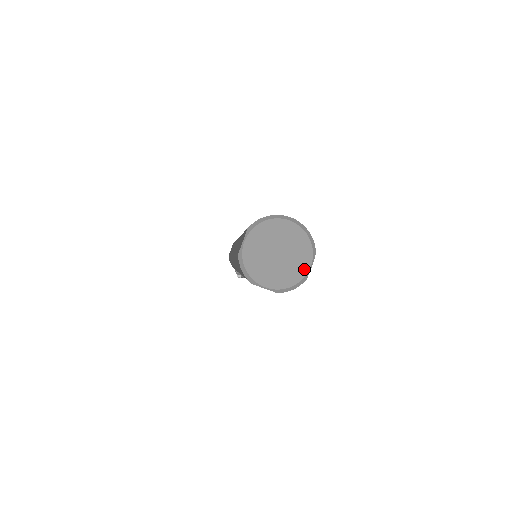
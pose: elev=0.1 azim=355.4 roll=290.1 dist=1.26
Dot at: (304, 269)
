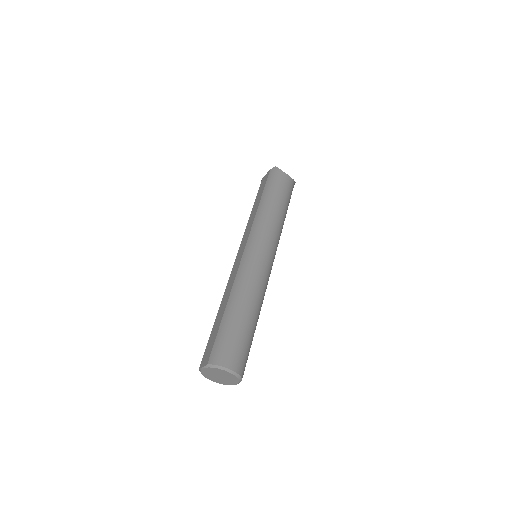
Dot at: (232, 384)
